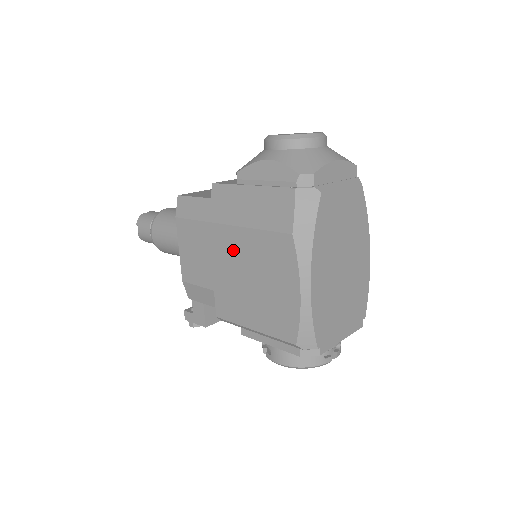
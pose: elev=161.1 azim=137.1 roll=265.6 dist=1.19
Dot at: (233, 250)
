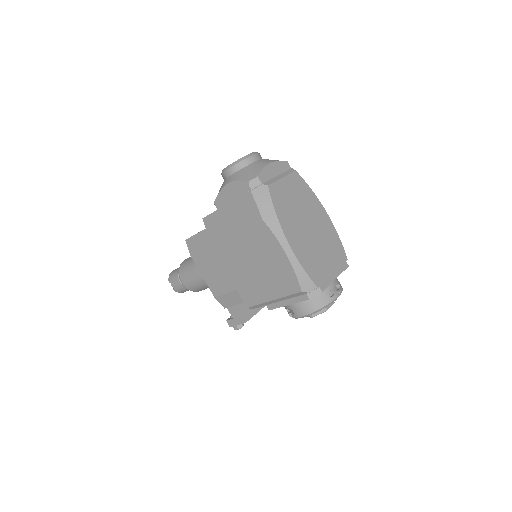
Dot at: (234, 253)
